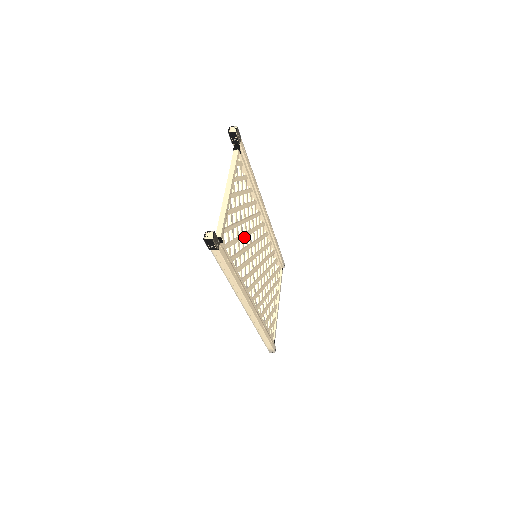
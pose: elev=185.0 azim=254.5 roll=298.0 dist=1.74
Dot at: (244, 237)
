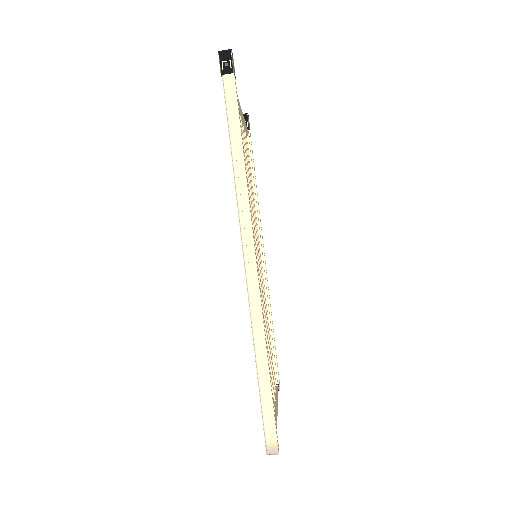
Dot at: occluded
